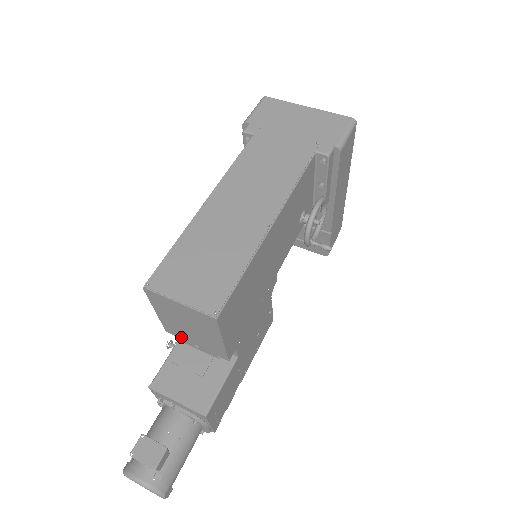
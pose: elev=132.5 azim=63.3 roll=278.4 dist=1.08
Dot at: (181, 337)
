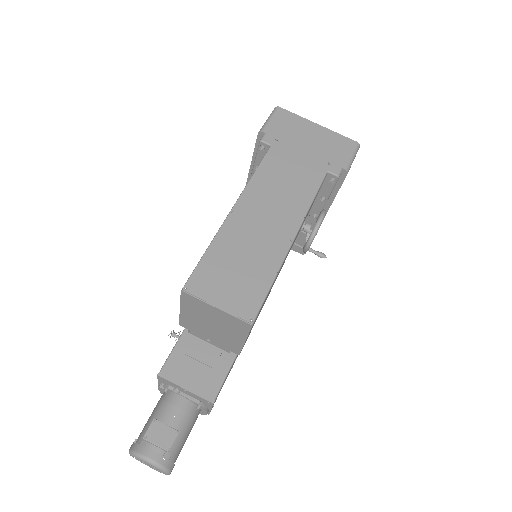
Dot at: (195, 331)
